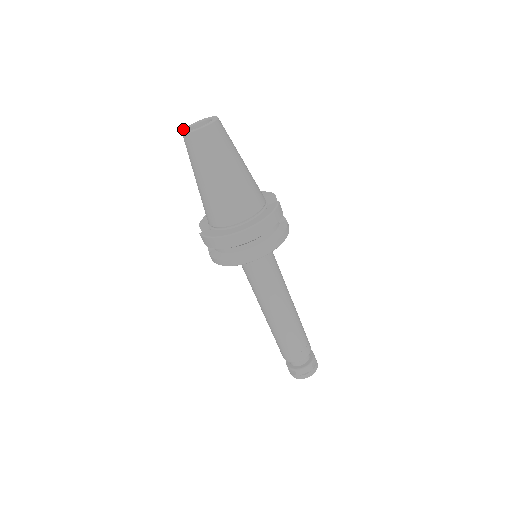
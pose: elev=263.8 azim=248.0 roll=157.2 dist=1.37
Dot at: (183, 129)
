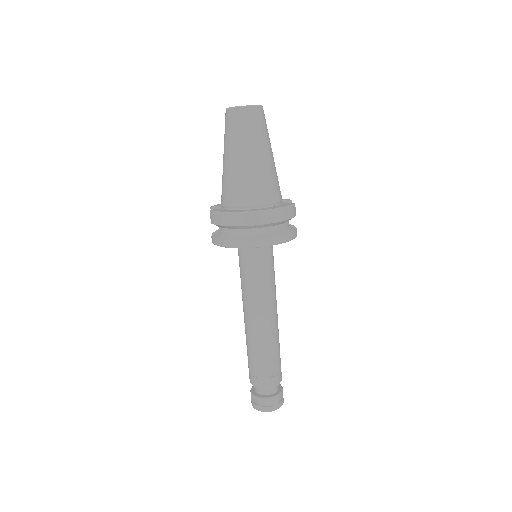
Dot at: occluded
